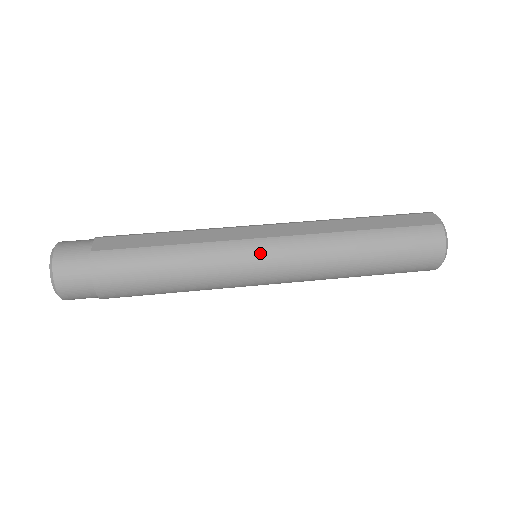
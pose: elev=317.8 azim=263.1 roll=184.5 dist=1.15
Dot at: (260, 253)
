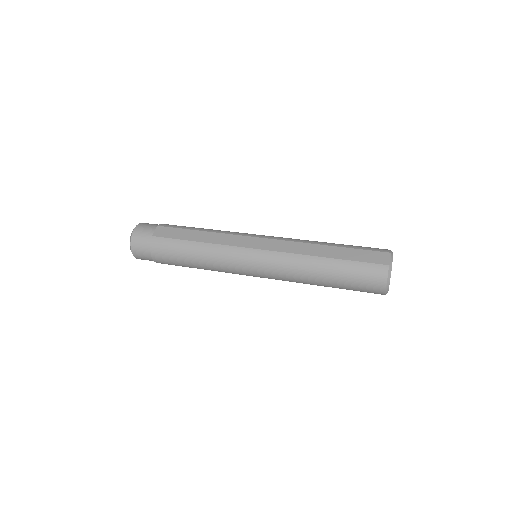
Dot at: (251, 259)
